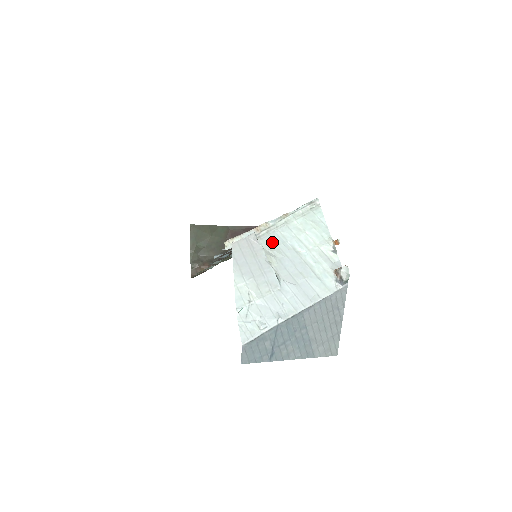
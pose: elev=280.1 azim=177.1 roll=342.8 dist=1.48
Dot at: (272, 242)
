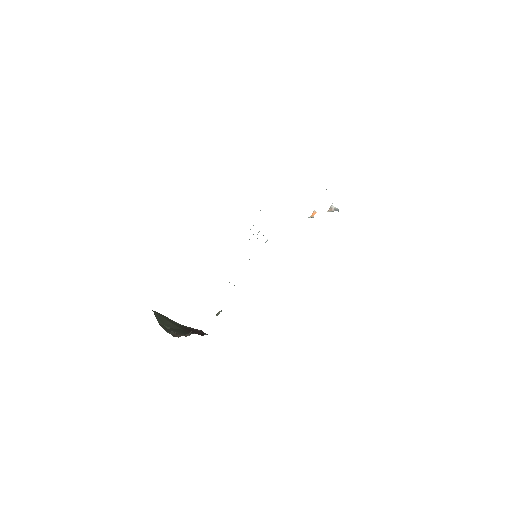
Dot at: occluded
